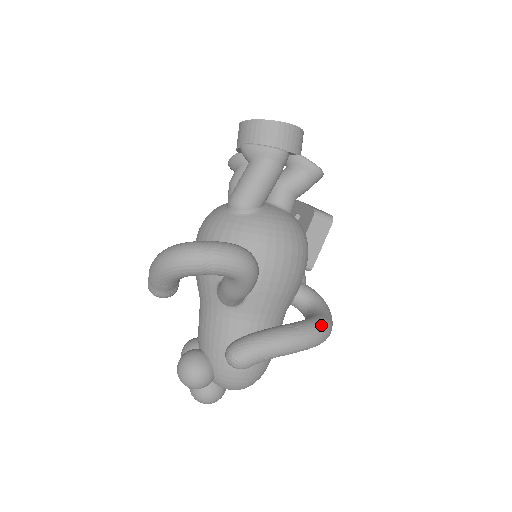
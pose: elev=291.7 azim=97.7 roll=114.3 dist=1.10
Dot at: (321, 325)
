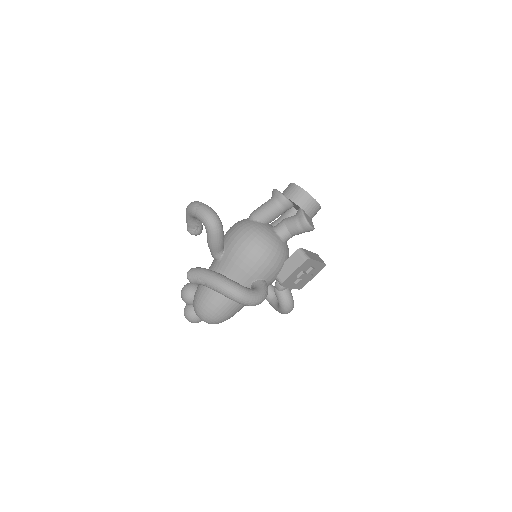
Dot at: (236, 286)
